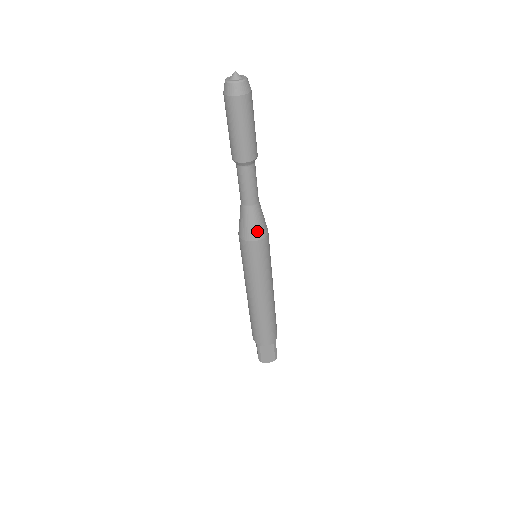
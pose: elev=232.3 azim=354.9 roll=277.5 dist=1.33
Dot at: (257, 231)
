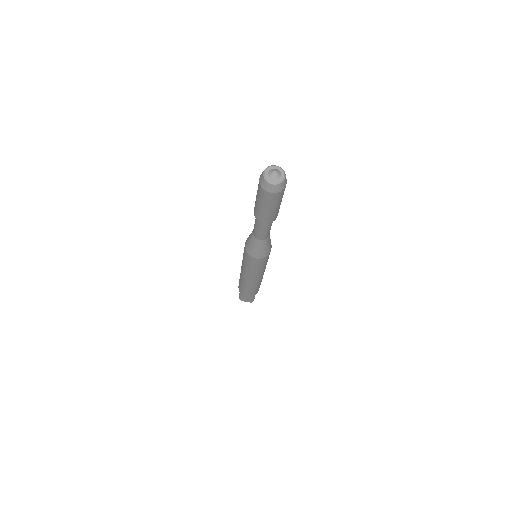
Dot at: (259, 254)
